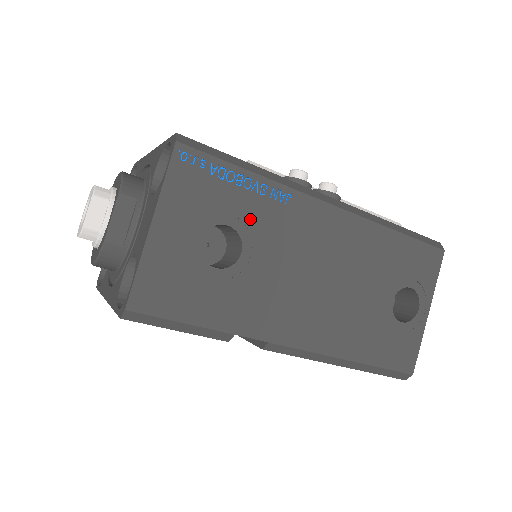
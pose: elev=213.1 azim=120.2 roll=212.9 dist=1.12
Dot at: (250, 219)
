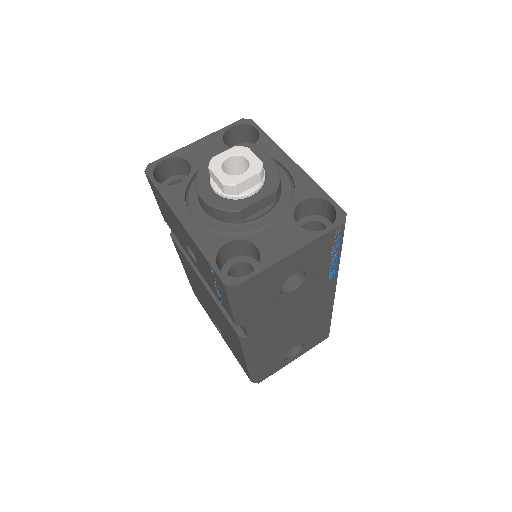
Dot at: (314, 278)
